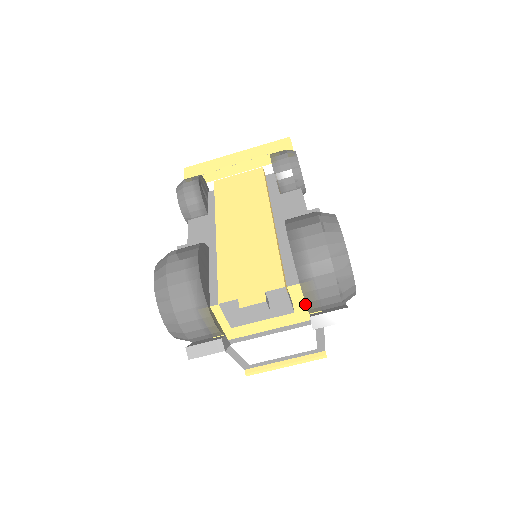
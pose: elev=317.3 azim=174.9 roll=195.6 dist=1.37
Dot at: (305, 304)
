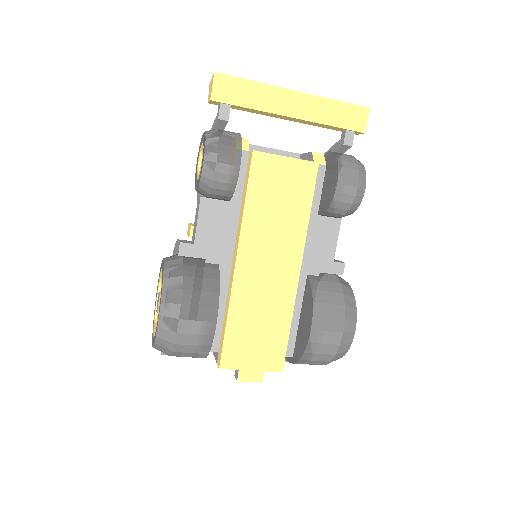
Dot at: occluded
